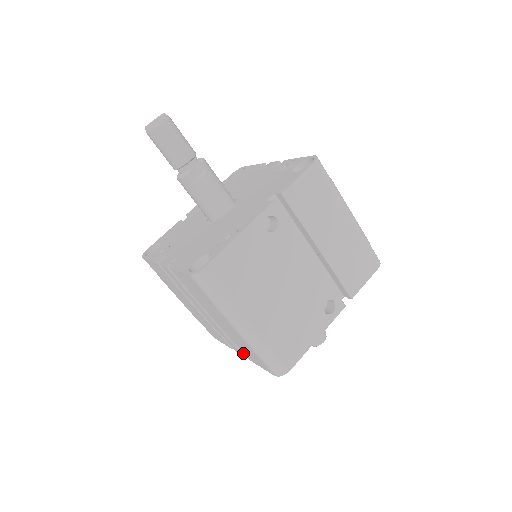
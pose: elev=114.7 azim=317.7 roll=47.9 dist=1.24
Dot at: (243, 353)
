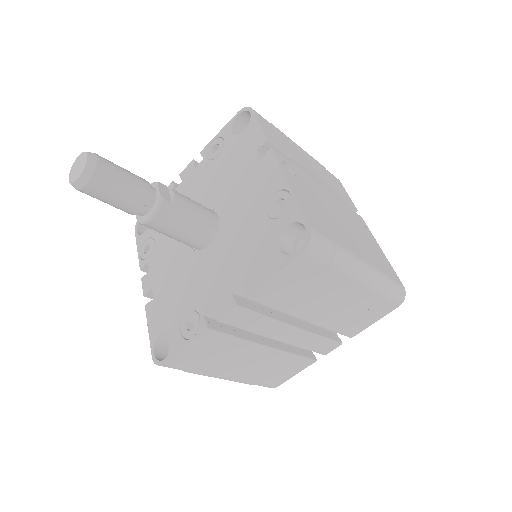
Dot at: (339, 341)
